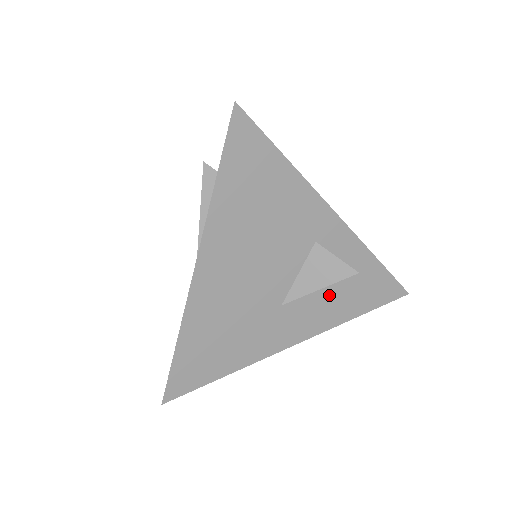
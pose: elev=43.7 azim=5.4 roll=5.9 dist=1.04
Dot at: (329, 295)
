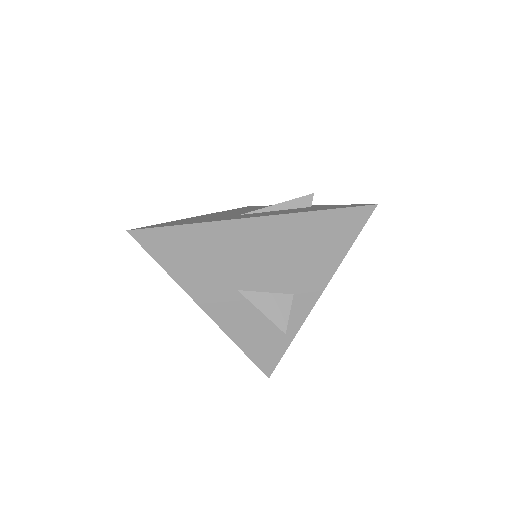
Dot at: (254, 321)
